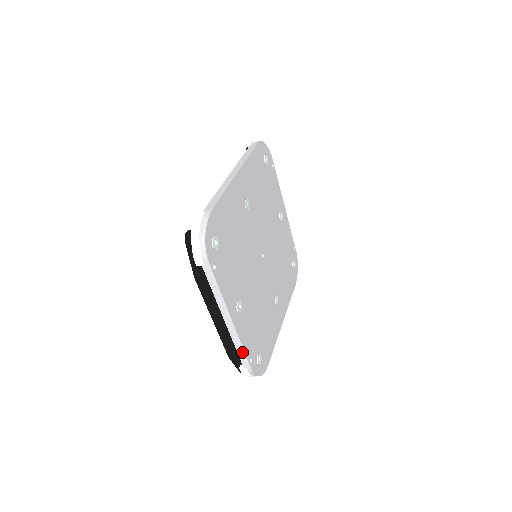
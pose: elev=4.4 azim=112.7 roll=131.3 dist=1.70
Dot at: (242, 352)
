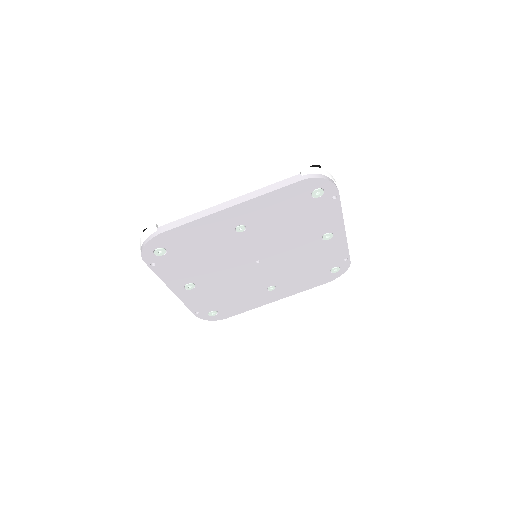
Dot at: (187, 306)
